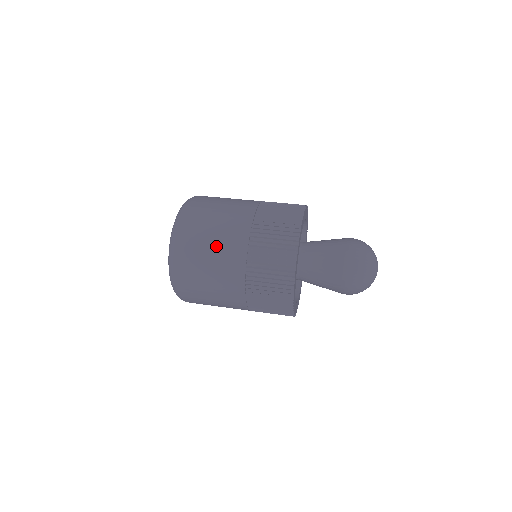
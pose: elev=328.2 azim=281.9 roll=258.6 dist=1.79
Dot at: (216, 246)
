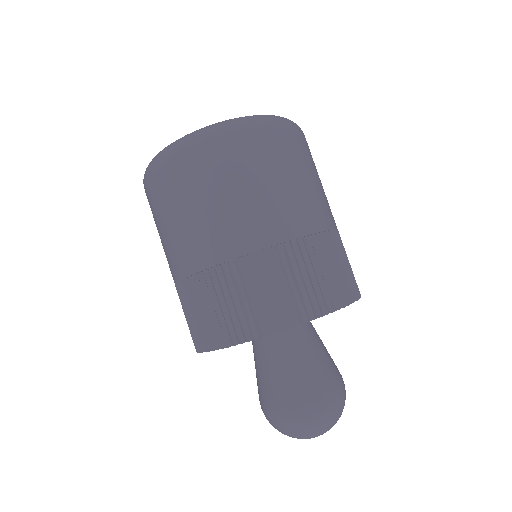
Dot at: (178, 225)
